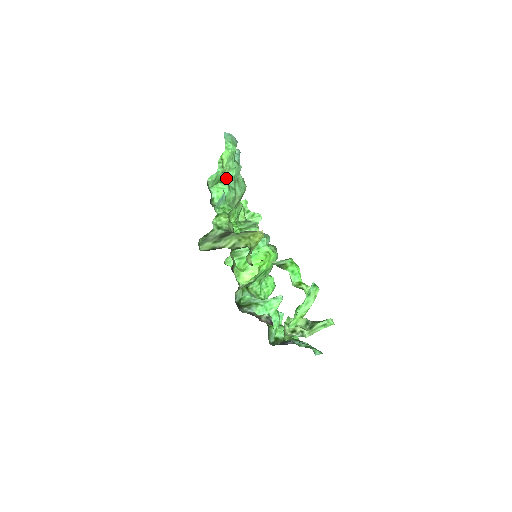
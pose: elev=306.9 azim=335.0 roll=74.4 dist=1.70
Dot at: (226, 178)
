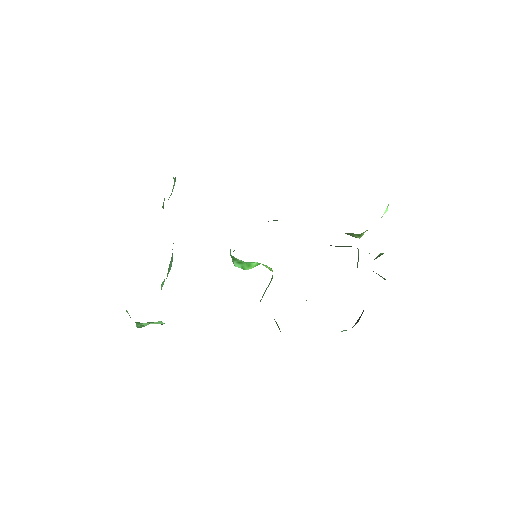
Dot at: occluded
